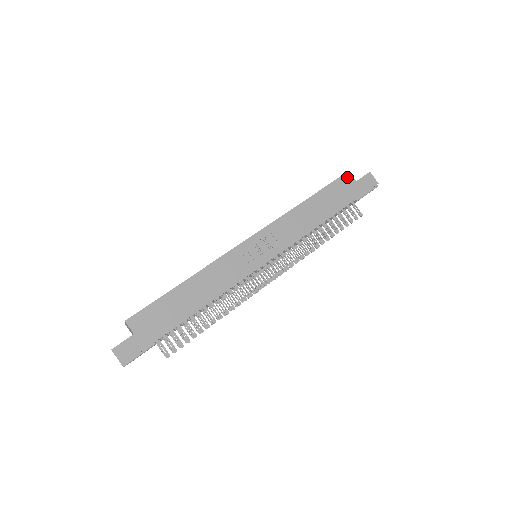
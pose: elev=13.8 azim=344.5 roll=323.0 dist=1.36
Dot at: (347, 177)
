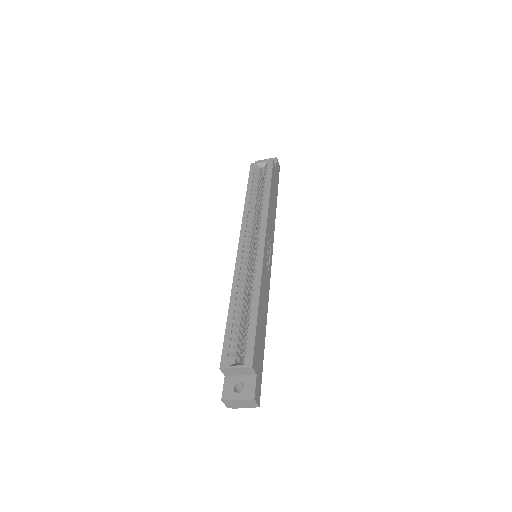
Dot at: (274, 166)
